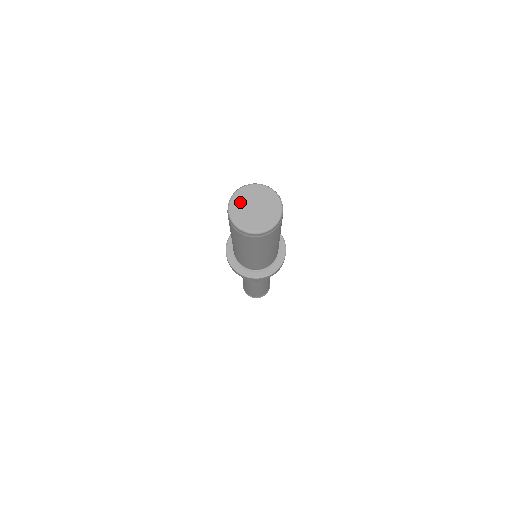
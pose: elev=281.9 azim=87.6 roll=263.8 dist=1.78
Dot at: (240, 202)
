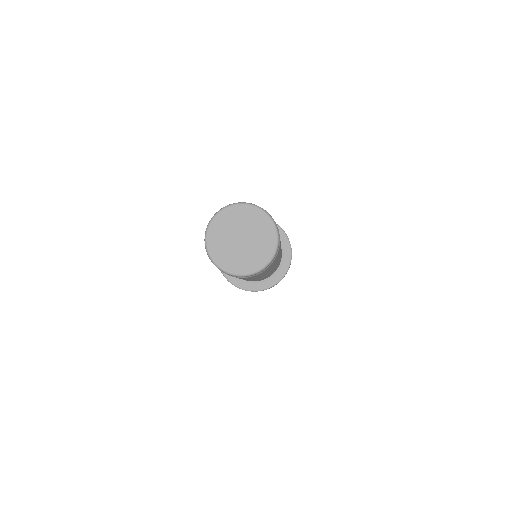
Dot at: (219, 241)
